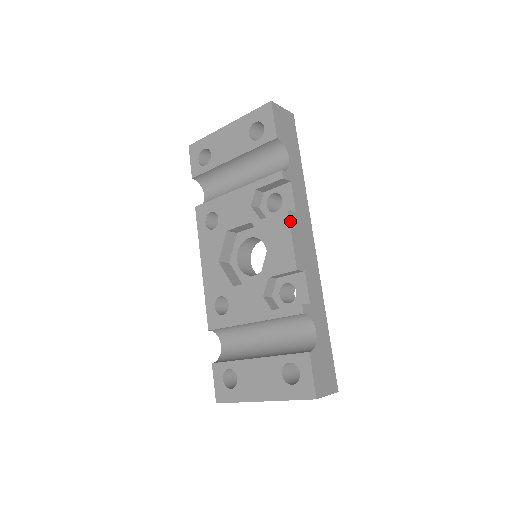
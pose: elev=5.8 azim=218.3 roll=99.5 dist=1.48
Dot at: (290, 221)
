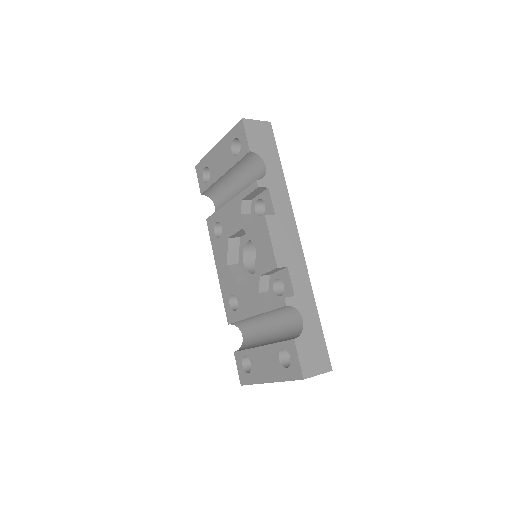
Dot at: (268, 225)
